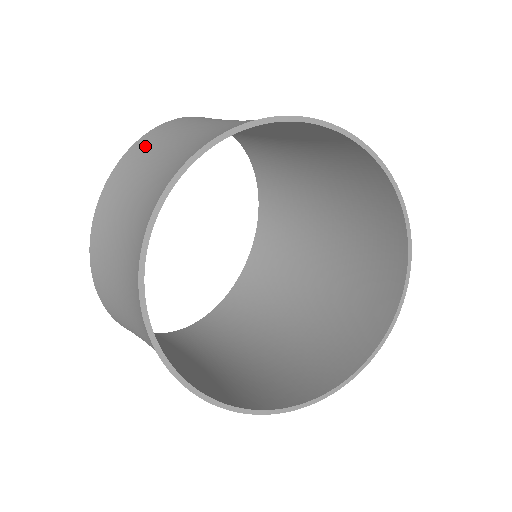
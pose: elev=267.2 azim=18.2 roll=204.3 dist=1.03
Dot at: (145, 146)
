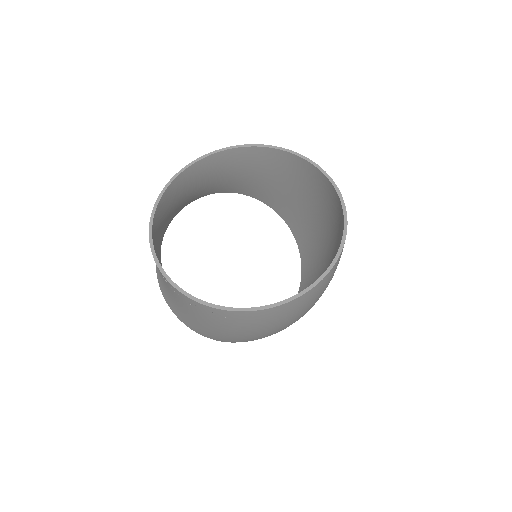
Dot at: occluded
